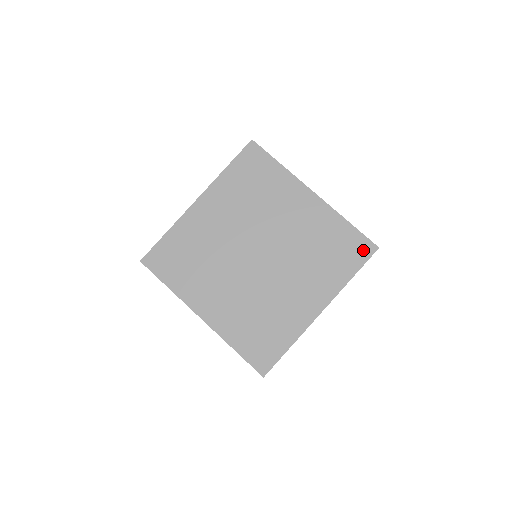
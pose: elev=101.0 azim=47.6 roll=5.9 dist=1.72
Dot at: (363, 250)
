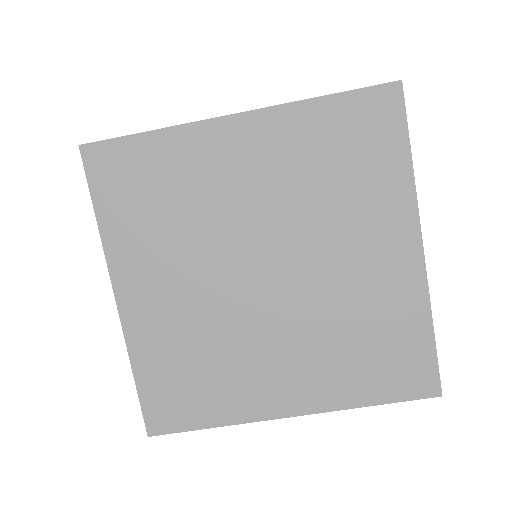
Dot at: (385, 109)
